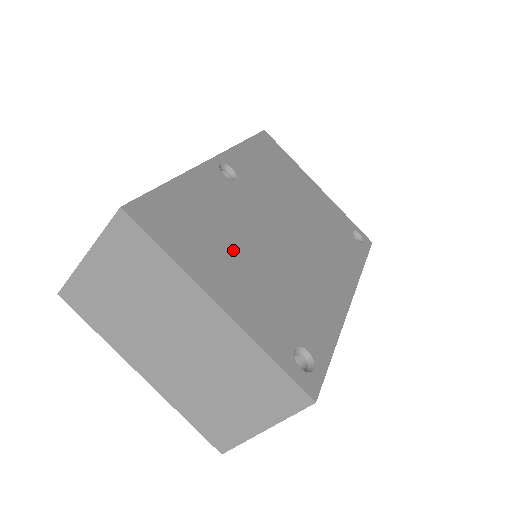
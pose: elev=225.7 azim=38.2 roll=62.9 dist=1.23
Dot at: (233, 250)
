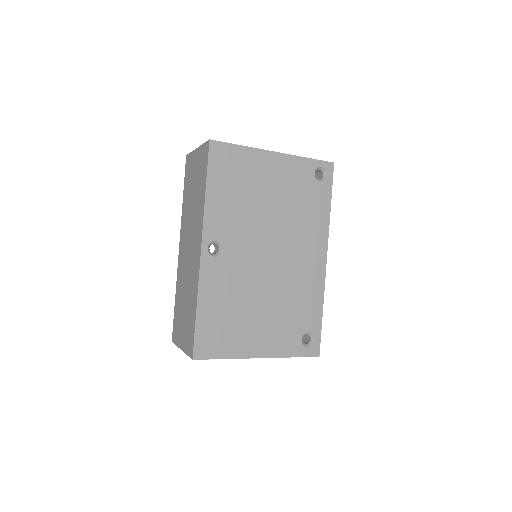
Dot at: (249, 315)
